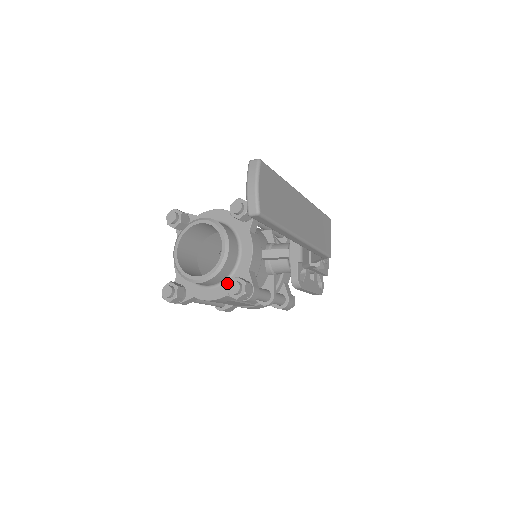
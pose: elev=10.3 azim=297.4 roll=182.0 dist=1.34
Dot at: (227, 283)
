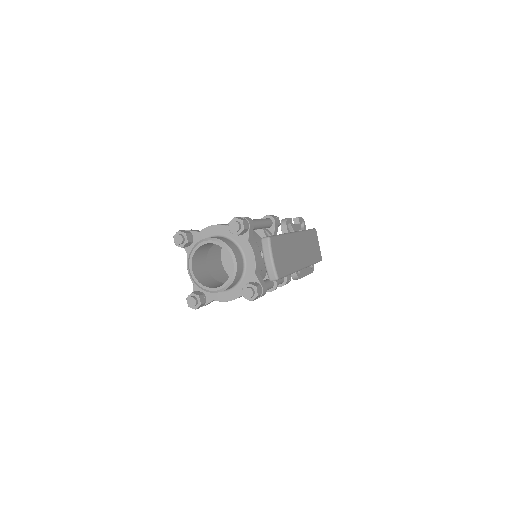
Dot at: (239, 286)
